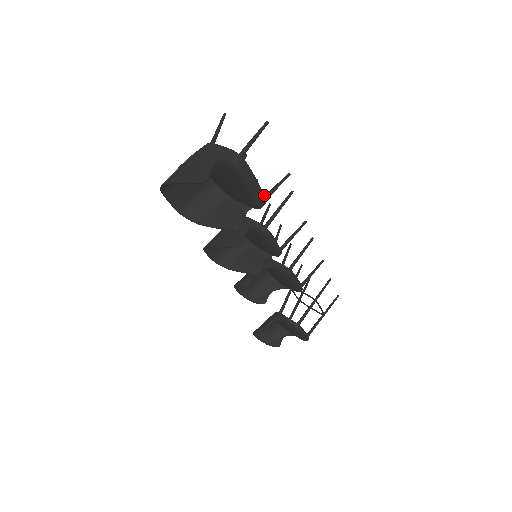
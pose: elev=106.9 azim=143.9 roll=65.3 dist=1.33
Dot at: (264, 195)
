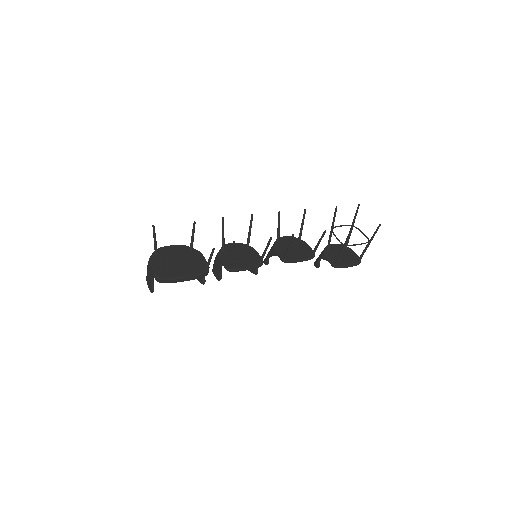
Dot at: (200, 274)
